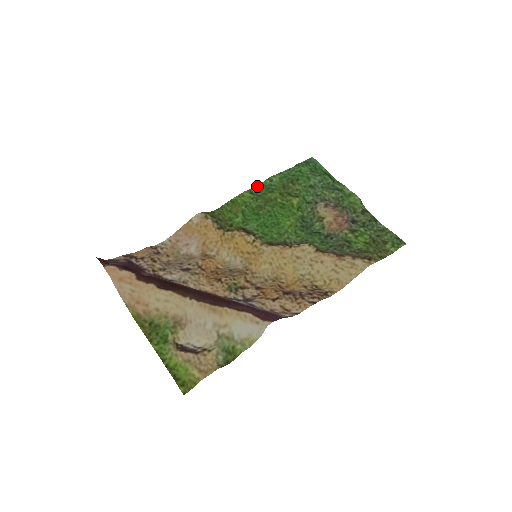
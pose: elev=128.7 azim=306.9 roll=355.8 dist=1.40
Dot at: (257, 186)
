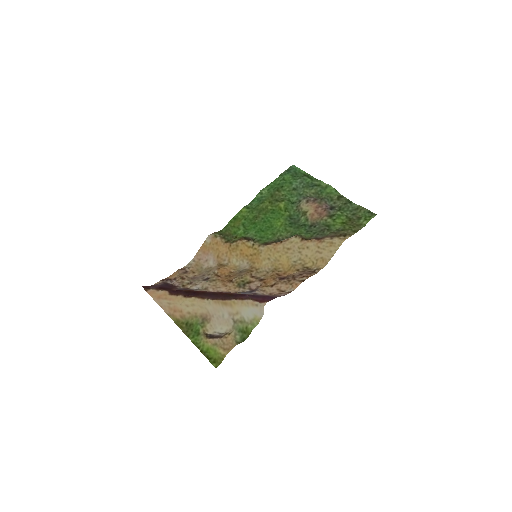
Dot at: (251, 201)
